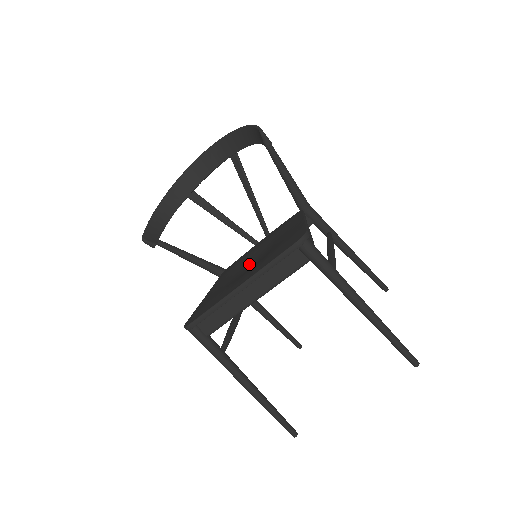
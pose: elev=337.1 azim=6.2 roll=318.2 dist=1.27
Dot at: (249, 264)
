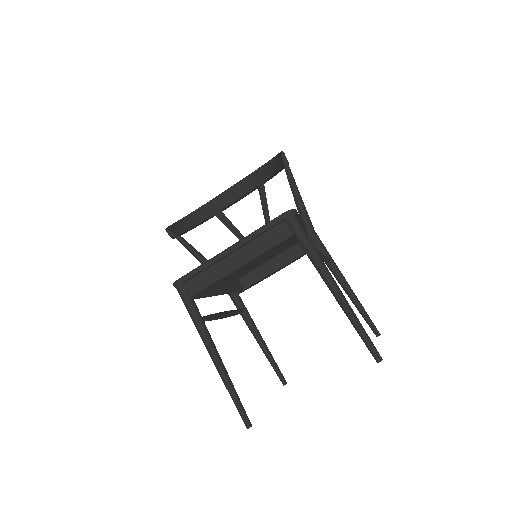
Dot at: occluded
